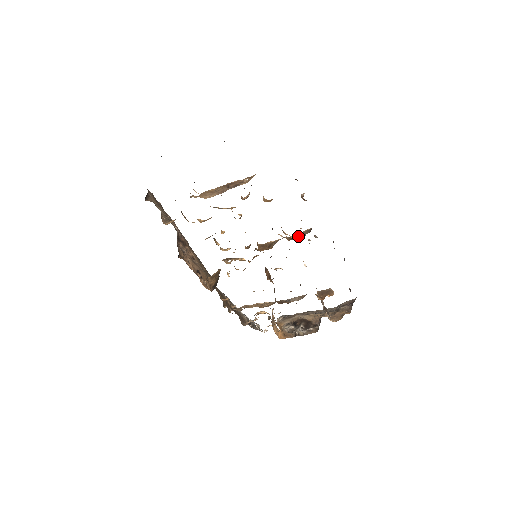
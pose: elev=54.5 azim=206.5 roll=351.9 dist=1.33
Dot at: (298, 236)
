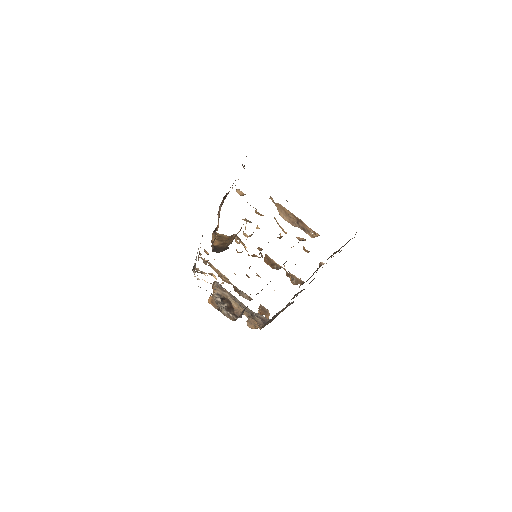
Dot at: (294, 279)
